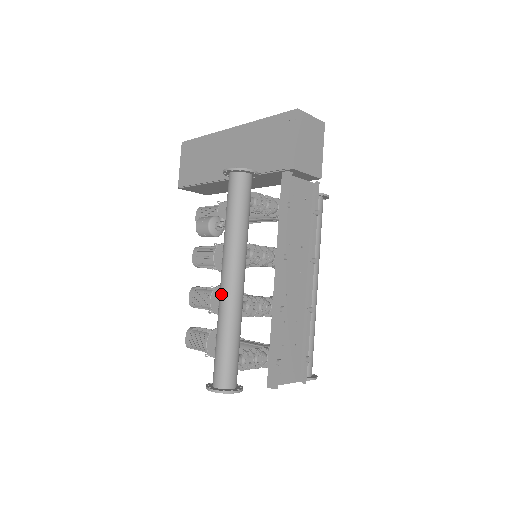
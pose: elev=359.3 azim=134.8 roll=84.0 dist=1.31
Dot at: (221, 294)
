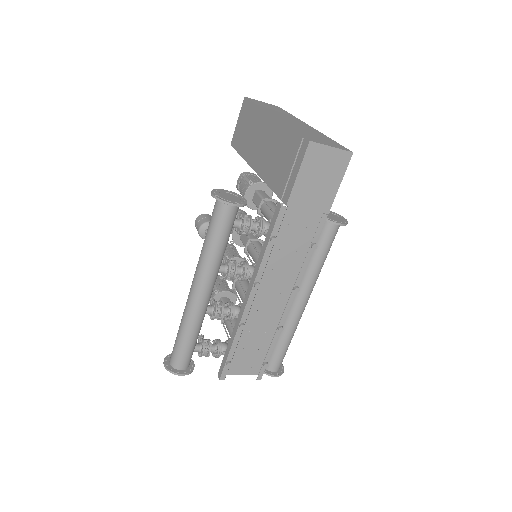
Dot at: occluded
